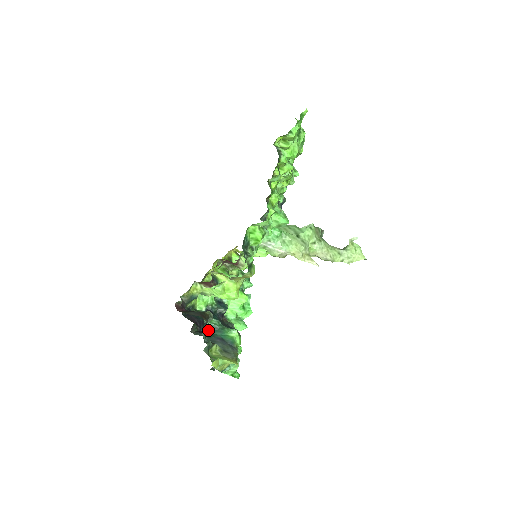
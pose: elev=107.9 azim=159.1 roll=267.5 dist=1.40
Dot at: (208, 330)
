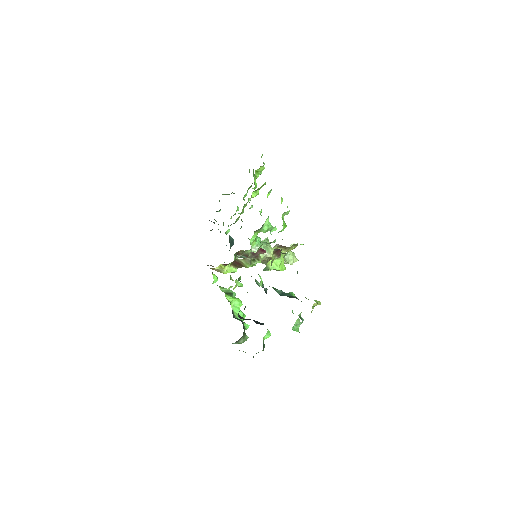
Dot at: (280, 294)
